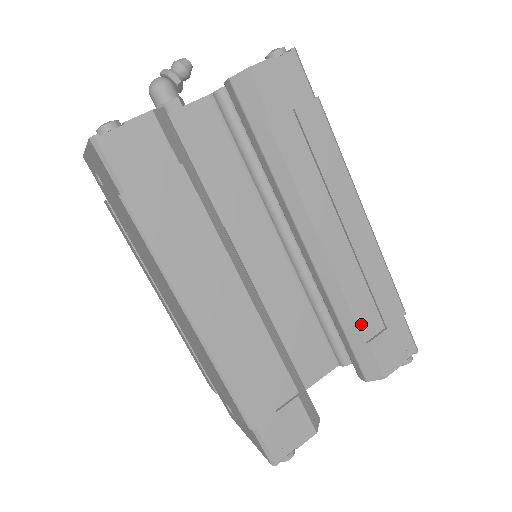
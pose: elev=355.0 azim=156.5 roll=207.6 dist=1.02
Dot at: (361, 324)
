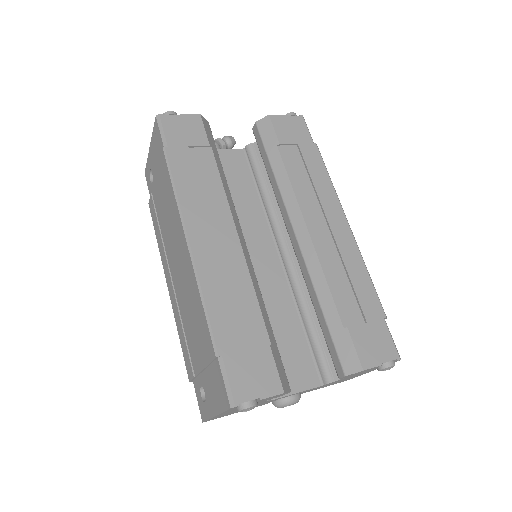
Dot at: (341, 309)
